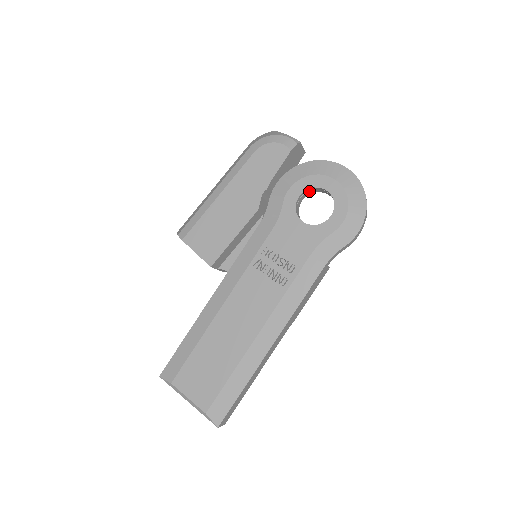
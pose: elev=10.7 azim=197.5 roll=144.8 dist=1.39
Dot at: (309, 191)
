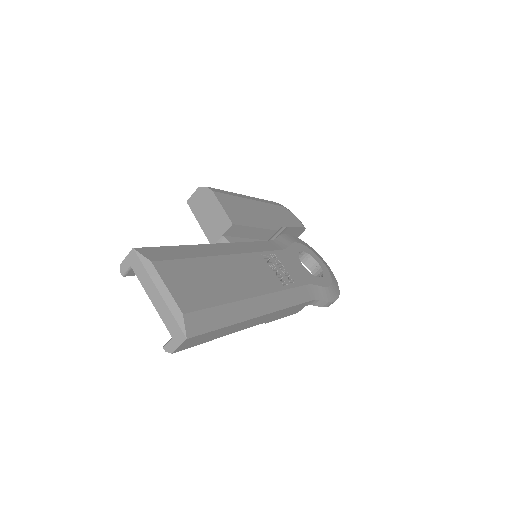
Dot at: (303, 257)
